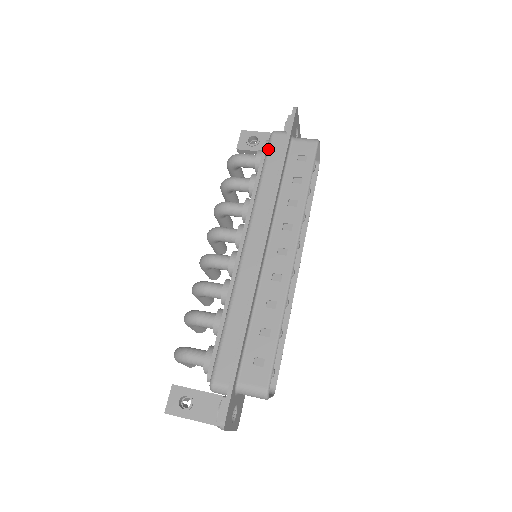
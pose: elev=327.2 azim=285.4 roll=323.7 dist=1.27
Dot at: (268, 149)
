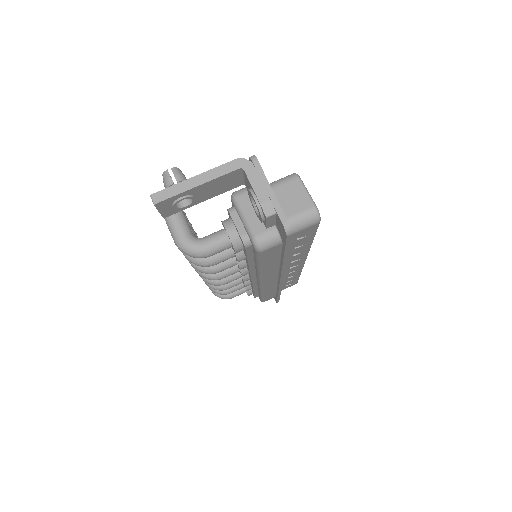
Dot at: (260, 259)
